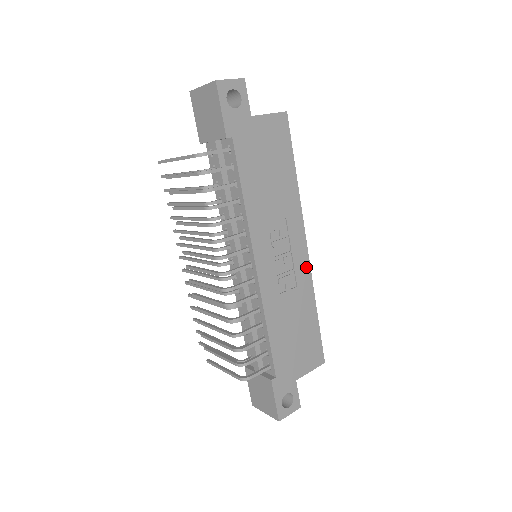
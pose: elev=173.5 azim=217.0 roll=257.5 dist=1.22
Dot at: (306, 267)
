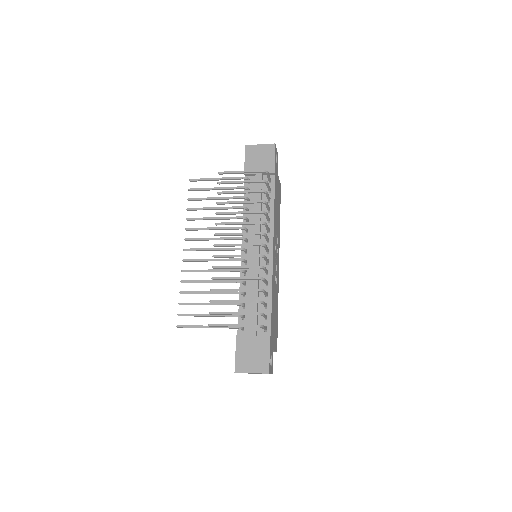
Dot at: (278, 276)
